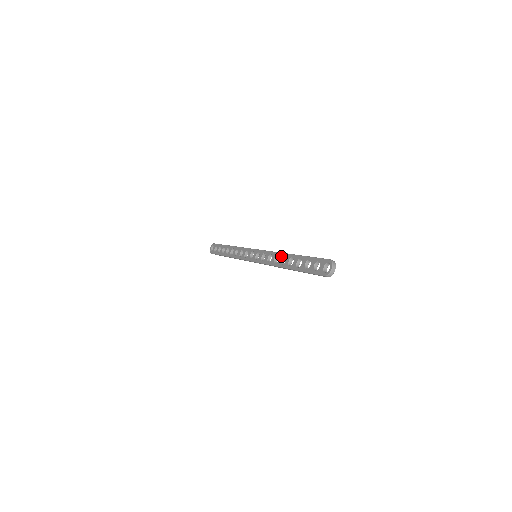
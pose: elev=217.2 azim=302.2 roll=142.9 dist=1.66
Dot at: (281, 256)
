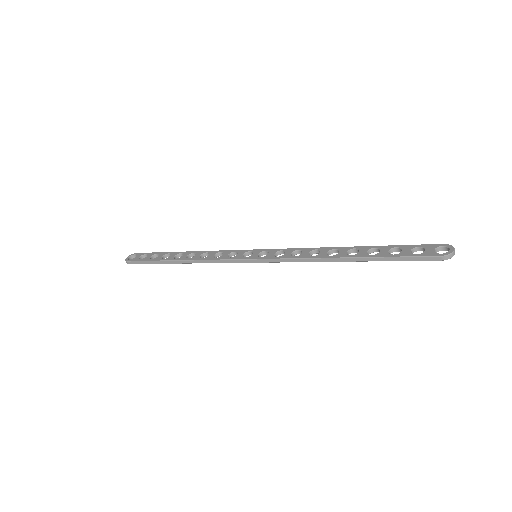
Dot at: (326, 249)
